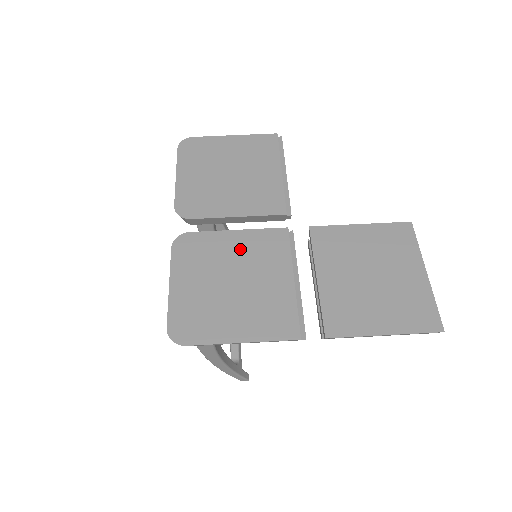
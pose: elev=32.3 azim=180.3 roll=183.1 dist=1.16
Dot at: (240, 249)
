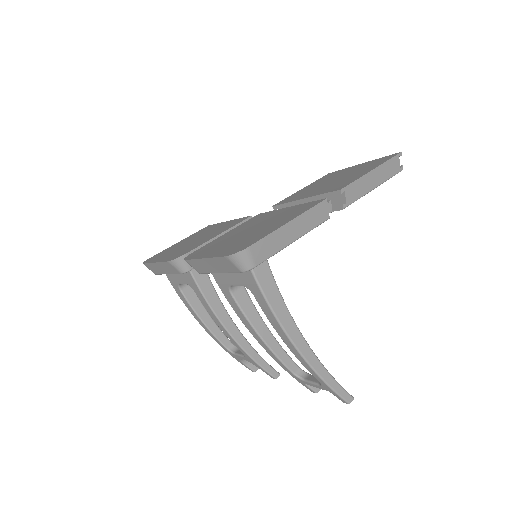
Dot at: (238, 230)
